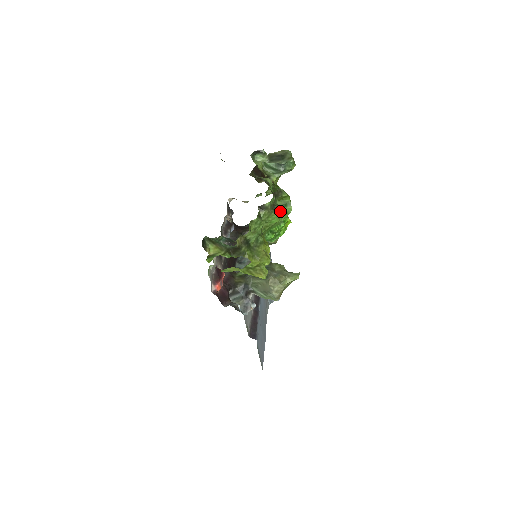
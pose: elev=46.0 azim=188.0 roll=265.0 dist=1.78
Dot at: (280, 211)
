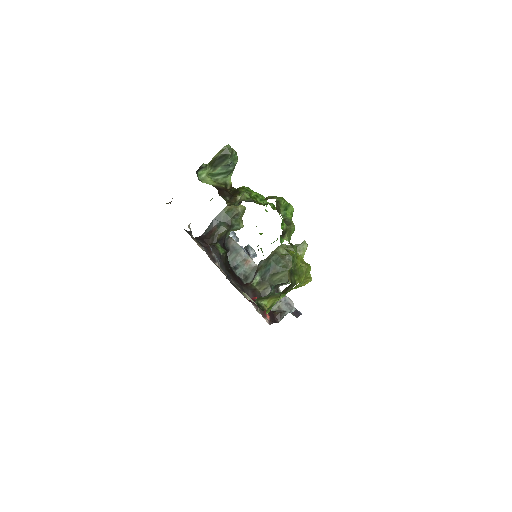
Dot at: (291, 220)
